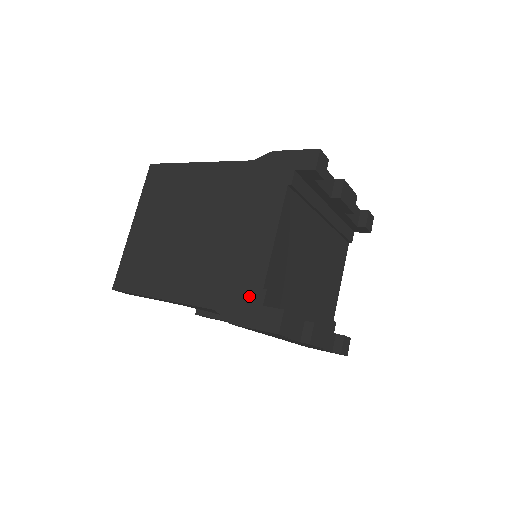
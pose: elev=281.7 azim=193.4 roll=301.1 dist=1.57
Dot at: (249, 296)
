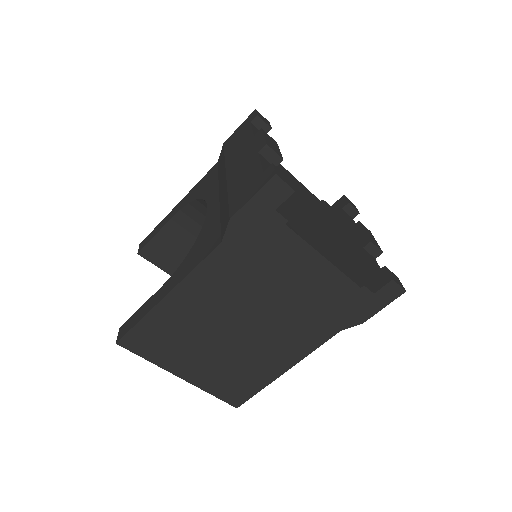
Dot at: (356, 301)
